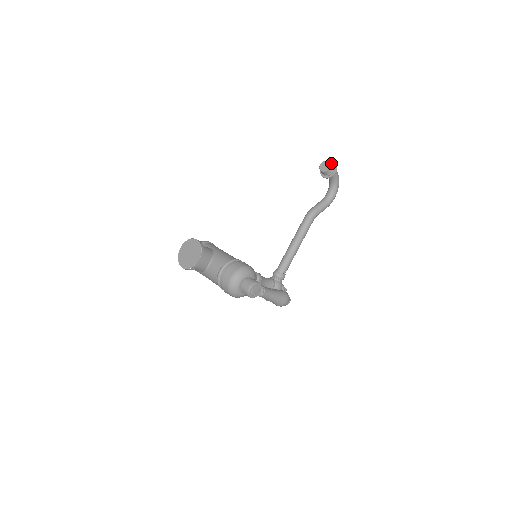
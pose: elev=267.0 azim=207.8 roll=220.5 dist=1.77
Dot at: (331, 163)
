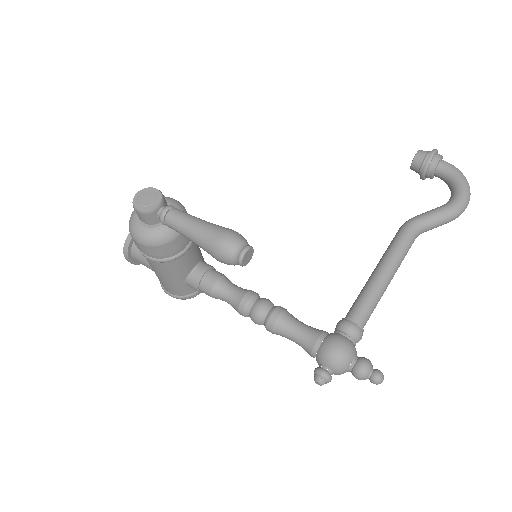
Dot at: (423, 151)
